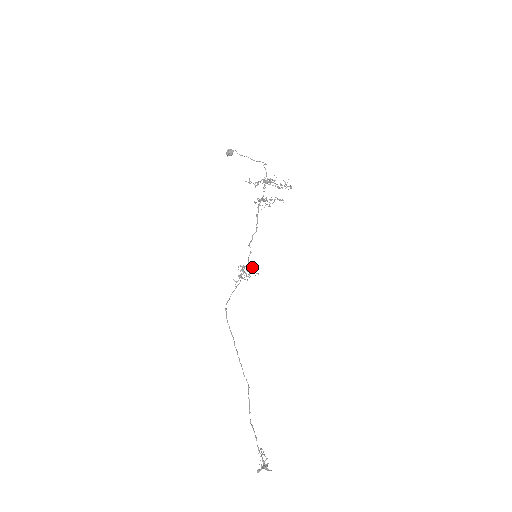
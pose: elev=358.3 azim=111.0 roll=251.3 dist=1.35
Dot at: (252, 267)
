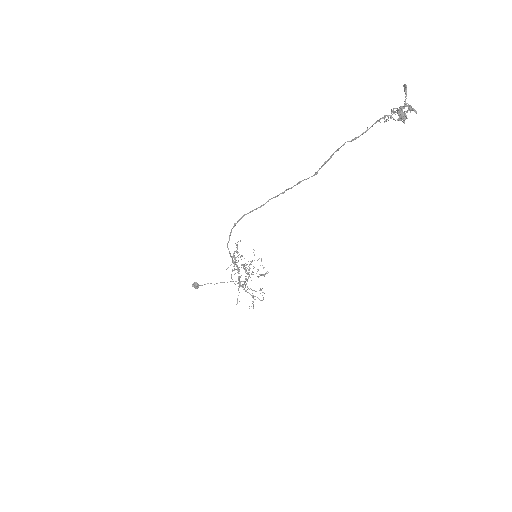
Dot at: (243, 268)
